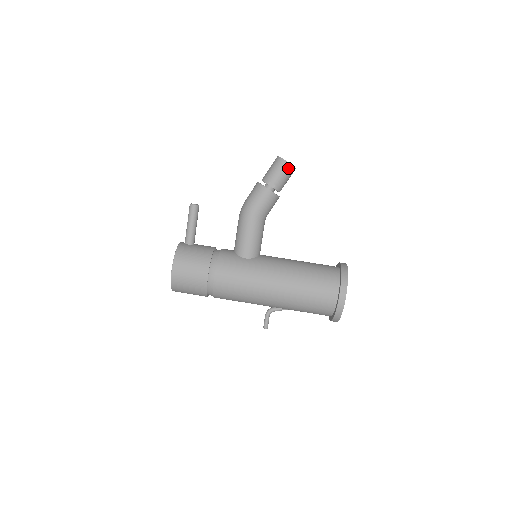
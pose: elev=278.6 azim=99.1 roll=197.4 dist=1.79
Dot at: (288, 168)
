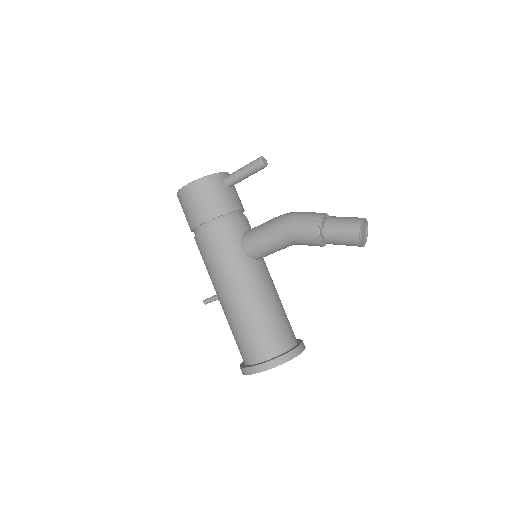
Dot at: (354, 239)
